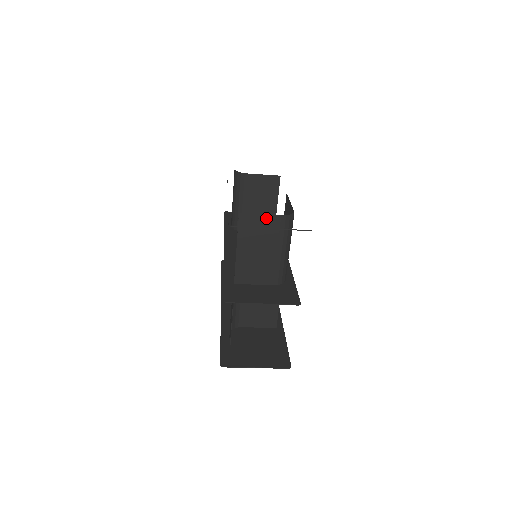
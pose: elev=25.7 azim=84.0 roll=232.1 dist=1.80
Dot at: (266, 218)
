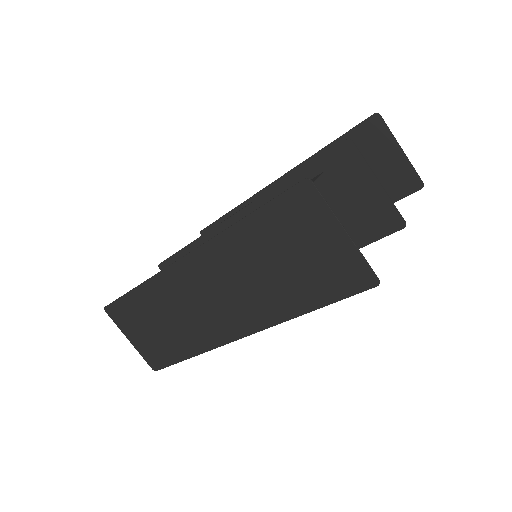
Dot at: occluded
